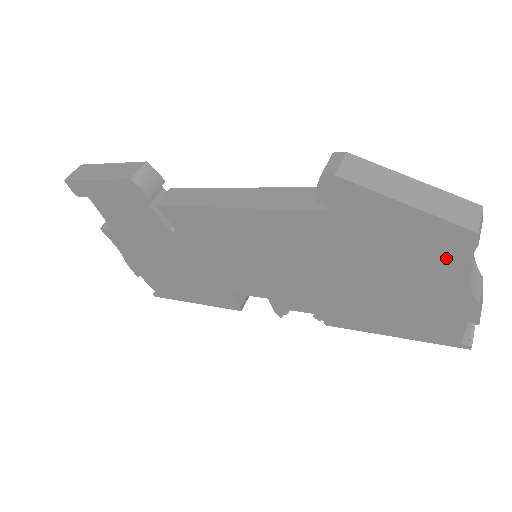
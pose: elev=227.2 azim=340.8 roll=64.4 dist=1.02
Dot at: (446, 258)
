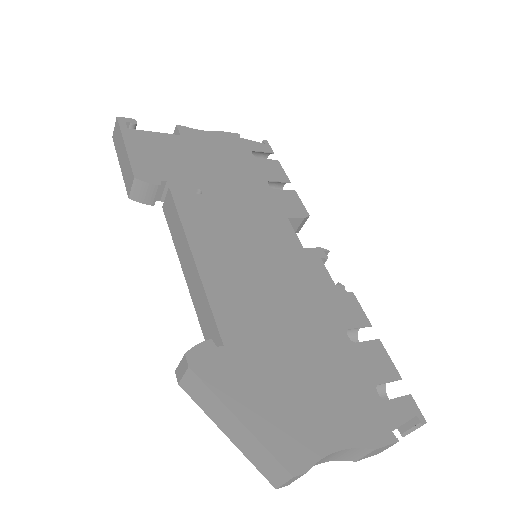
Dot at: occluded
